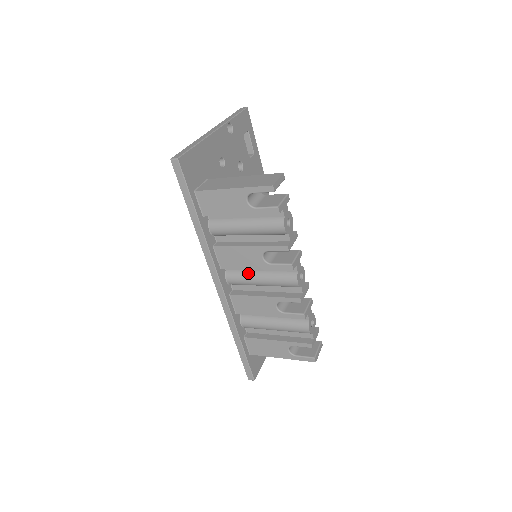
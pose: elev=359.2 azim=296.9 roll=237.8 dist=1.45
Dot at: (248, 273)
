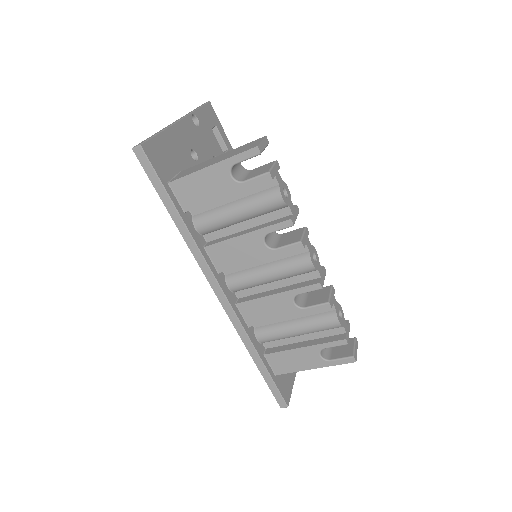
Dot at: (251, 270)
